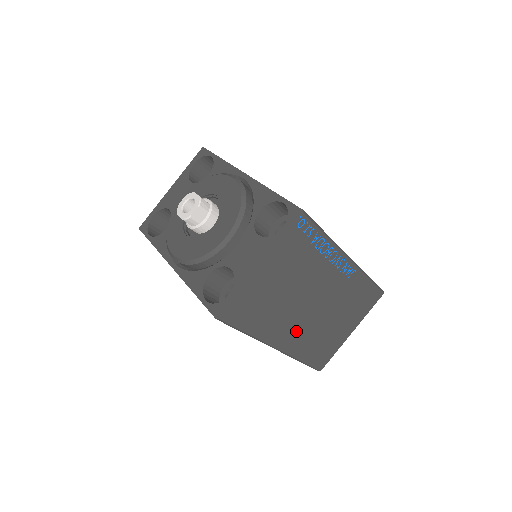
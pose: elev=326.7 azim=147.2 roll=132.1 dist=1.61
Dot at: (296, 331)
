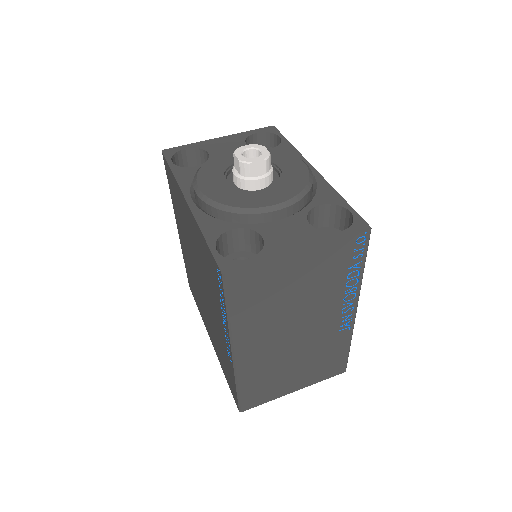
Dot at: (263, 350)
